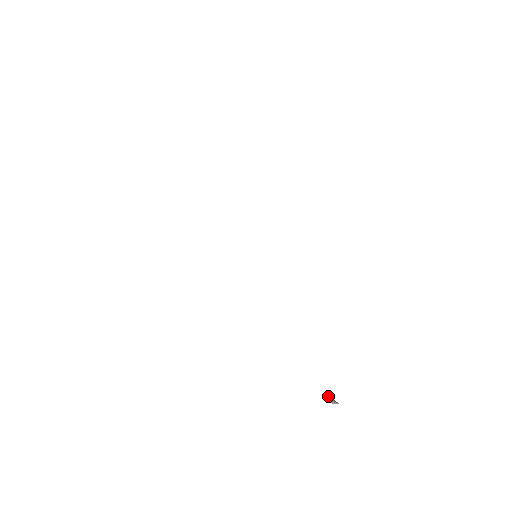
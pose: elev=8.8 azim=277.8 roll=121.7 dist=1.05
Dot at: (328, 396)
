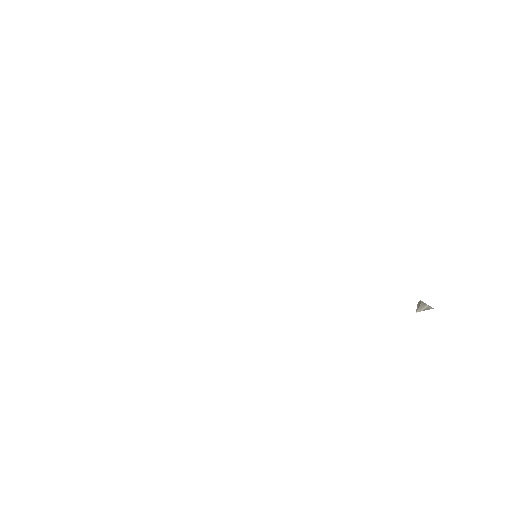
Dot at: (419, 306)
